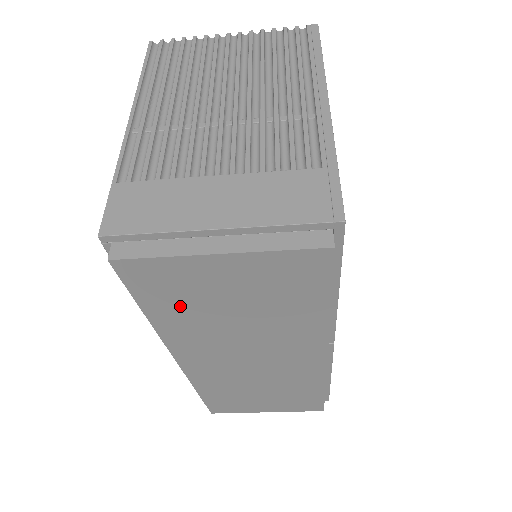
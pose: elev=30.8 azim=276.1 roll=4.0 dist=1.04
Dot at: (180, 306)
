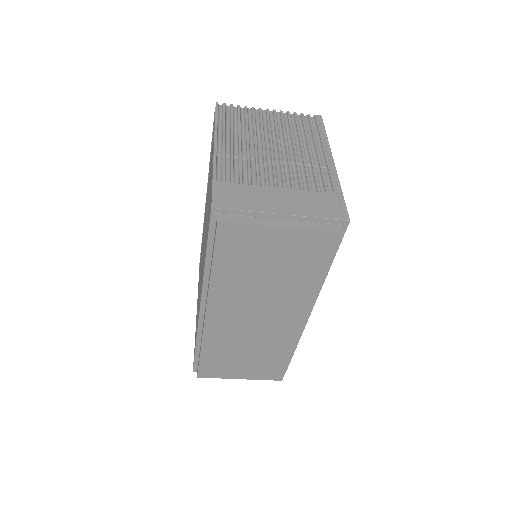
Dot at: (238, 264)
